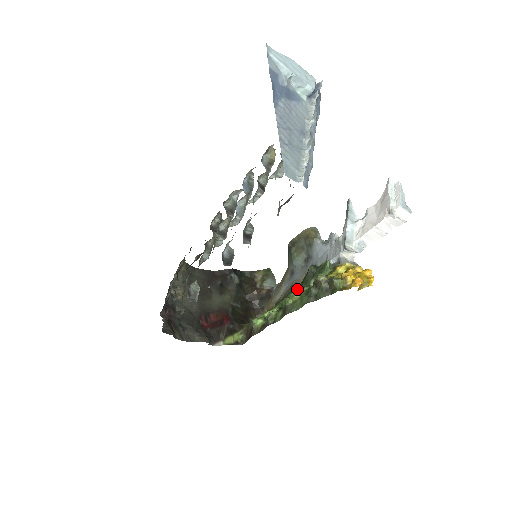
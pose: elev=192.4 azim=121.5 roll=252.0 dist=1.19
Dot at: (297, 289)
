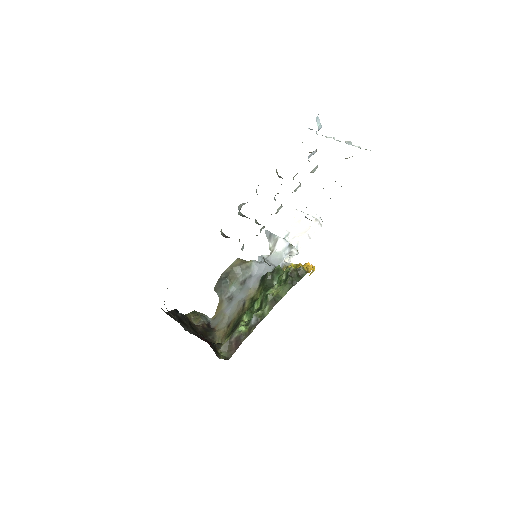
Dot at: (268, 289)
